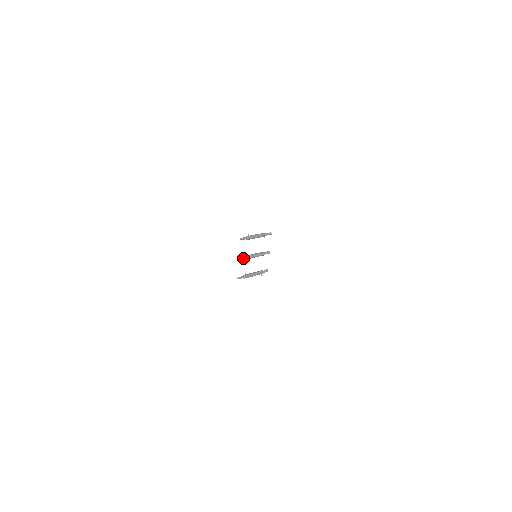
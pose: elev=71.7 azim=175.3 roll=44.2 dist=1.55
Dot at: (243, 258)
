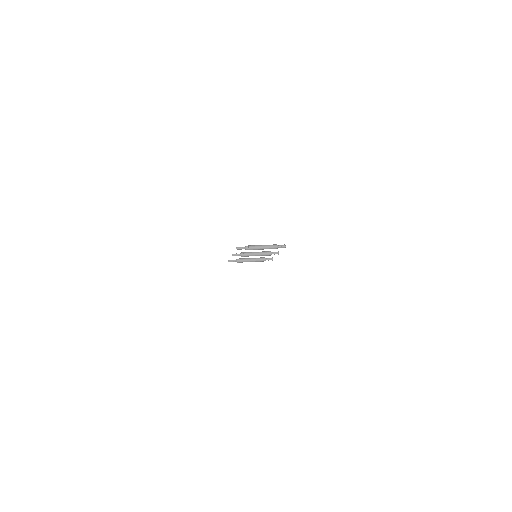
Dot at: (237, 255)
